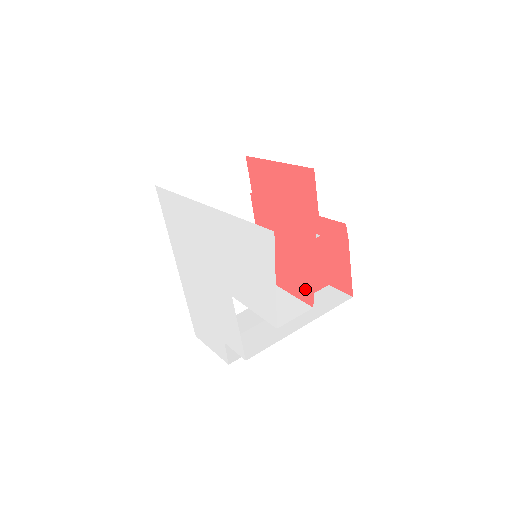
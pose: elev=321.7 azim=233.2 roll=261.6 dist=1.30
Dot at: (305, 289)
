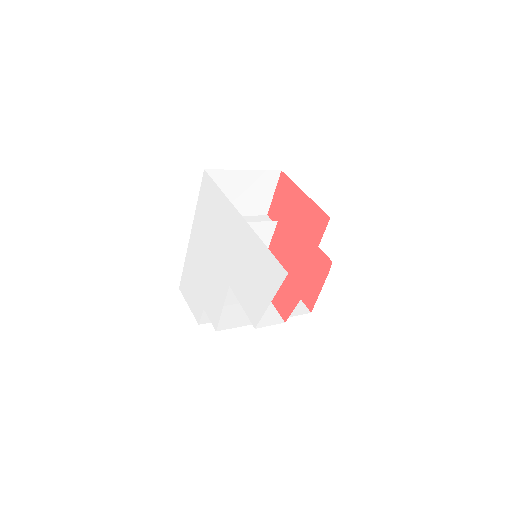
Dot at: (285, 308)
